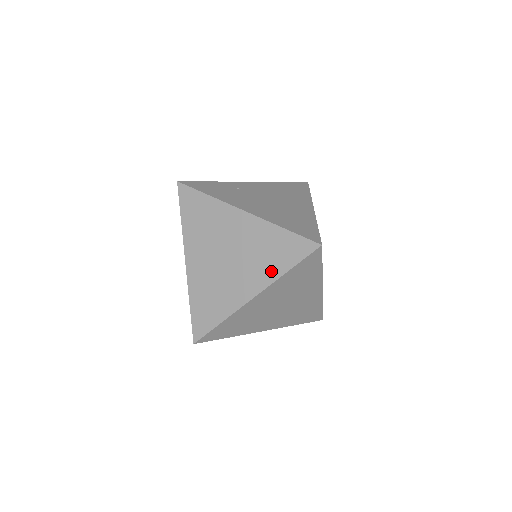
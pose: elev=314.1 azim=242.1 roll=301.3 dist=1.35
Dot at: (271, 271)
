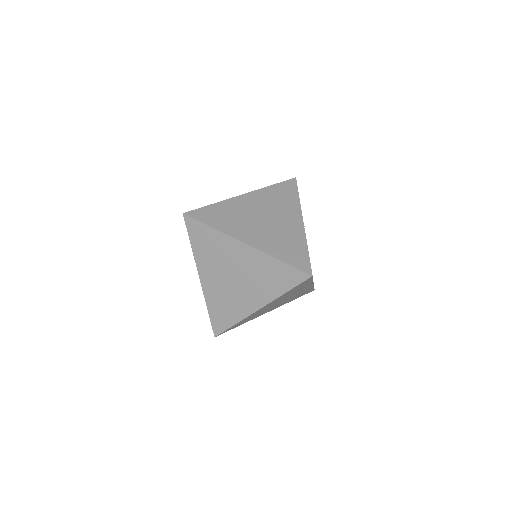
Dot at: (272, 291)
